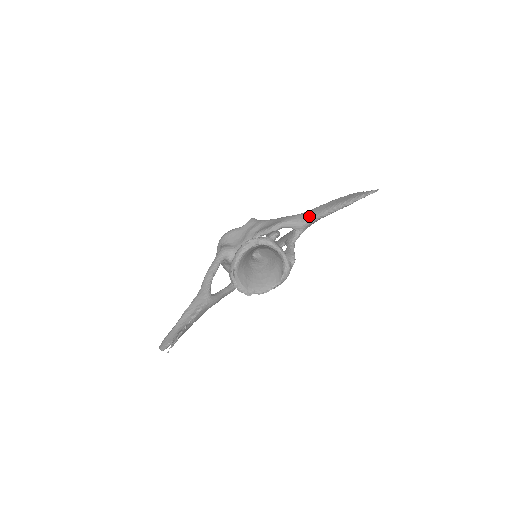
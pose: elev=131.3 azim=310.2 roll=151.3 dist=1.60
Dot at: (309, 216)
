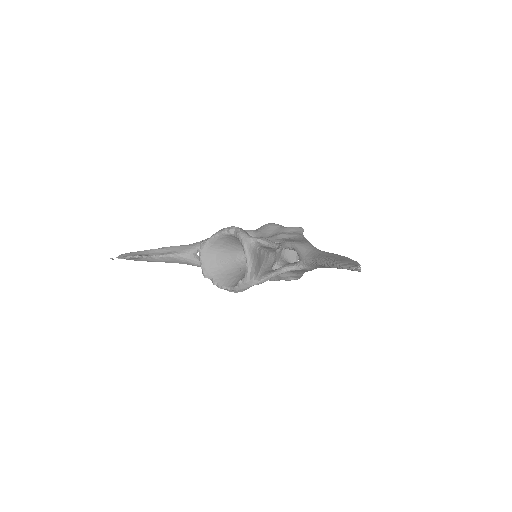
Dot at: (315, 254)
